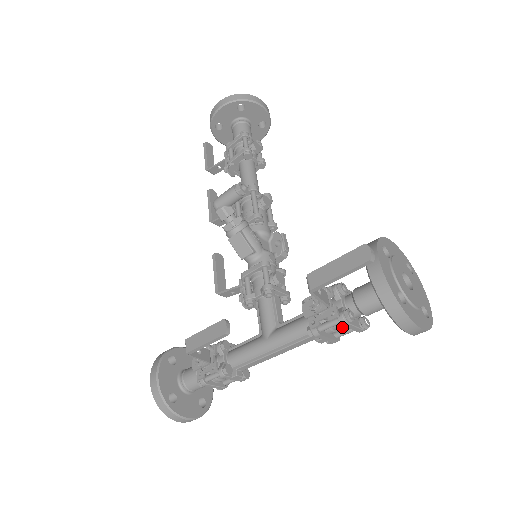
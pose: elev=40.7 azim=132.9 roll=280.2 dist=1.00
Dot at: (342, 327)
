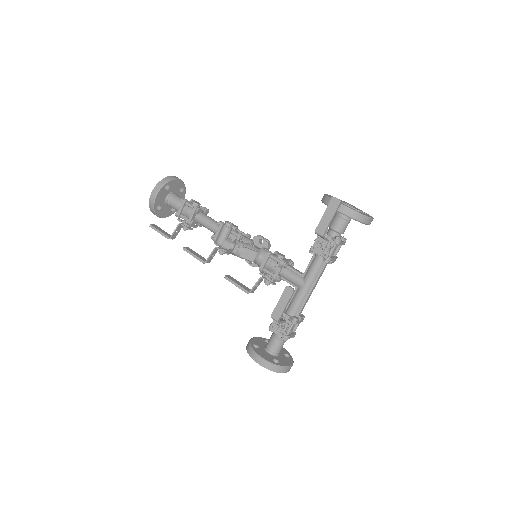
Dot at: occluded
